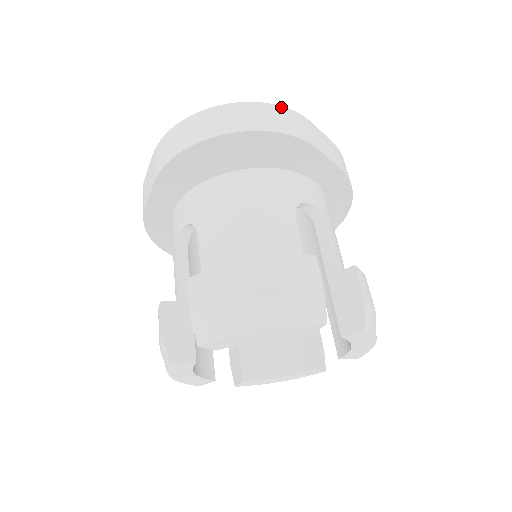
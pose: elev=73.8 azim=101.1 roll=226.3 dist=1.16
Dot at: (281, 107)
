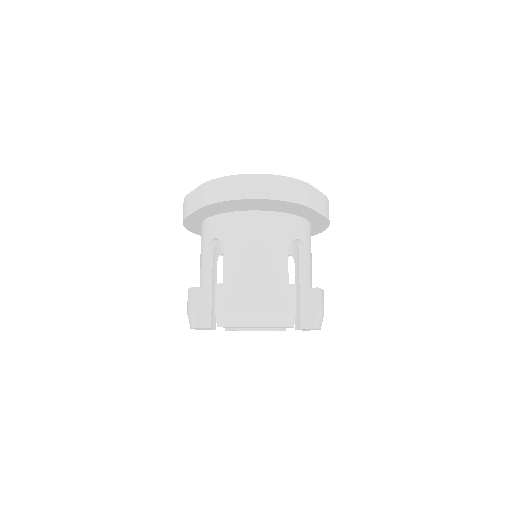
Dot at: (294, 179)
